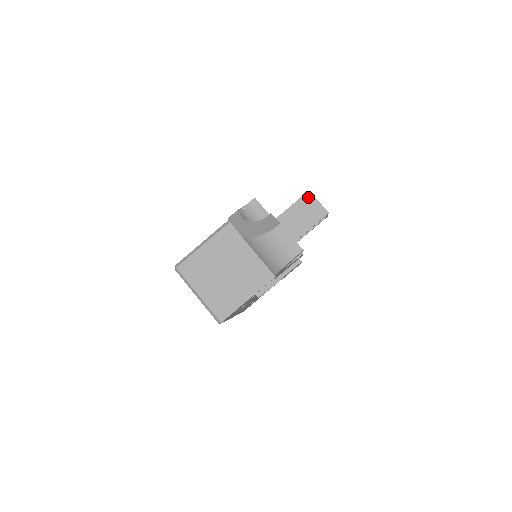
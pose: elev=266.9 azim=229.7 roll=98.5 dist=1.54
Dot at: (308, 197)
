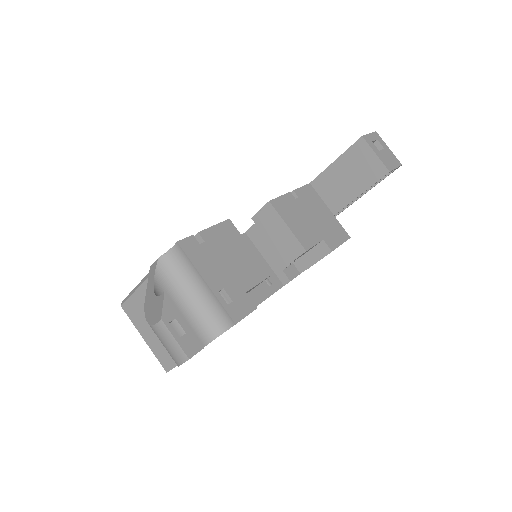
Dot at: (360, 146)
